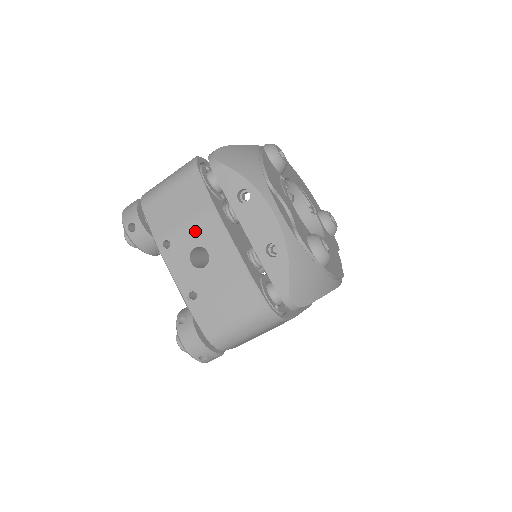
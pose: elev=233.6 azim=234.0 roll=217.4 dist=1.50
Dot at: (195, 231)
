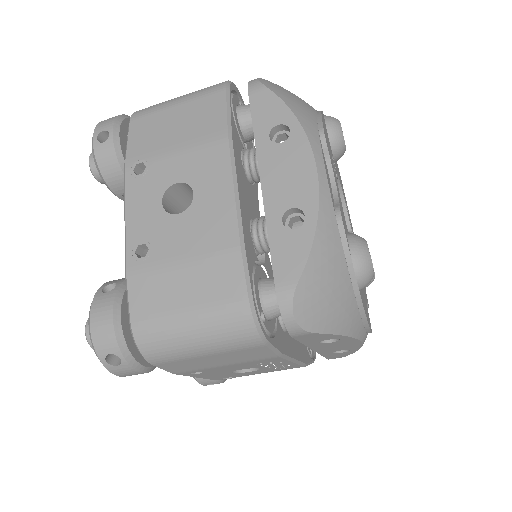
Dot at: (188, 160)
